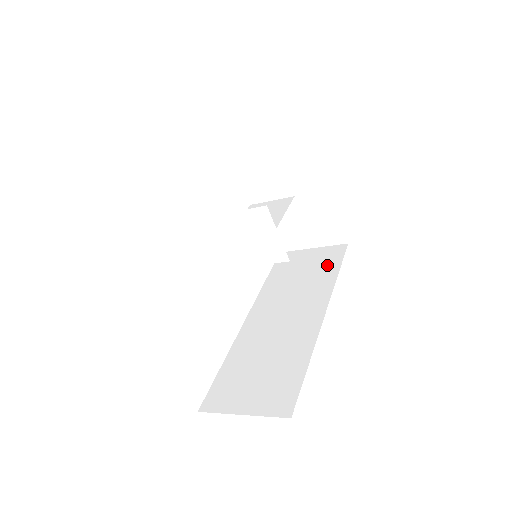
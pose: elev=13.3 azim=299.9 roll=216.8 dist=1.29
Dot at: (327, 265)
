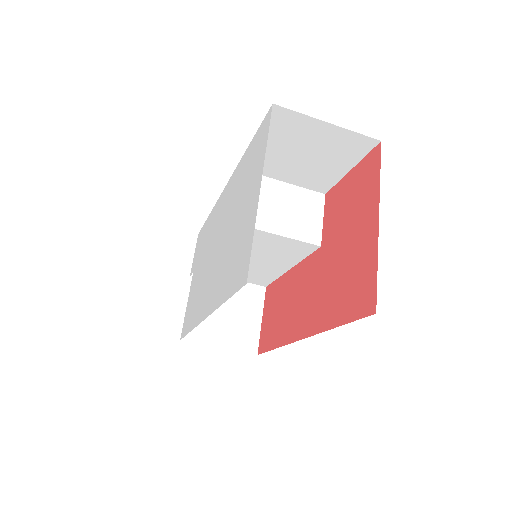
Dot at: occluded
